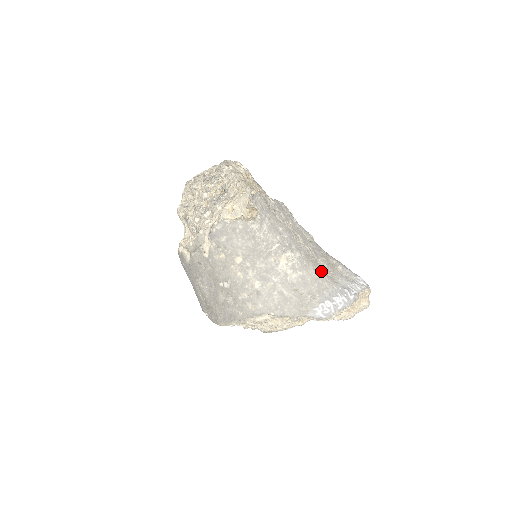
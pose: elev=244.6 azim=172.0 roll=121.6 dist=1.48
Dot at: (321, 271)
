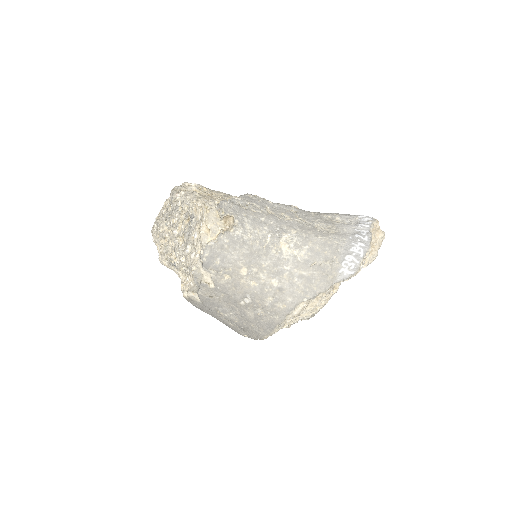
Dot at: (323, 233)
